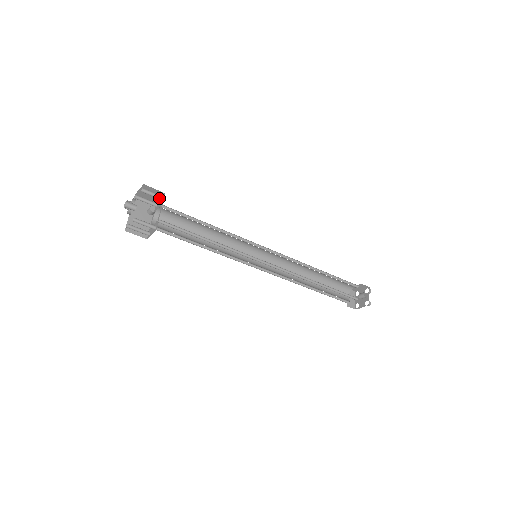
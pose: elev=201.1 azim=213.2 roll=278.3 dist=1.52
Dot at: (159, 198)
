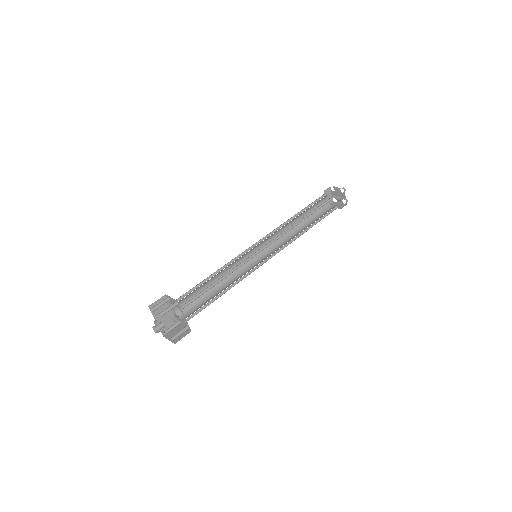
Dot at: occluded
